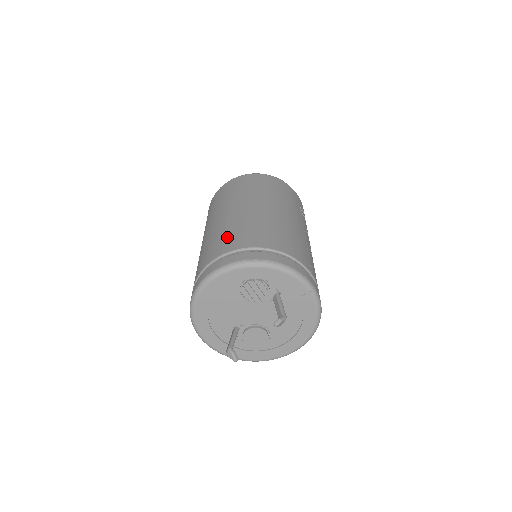
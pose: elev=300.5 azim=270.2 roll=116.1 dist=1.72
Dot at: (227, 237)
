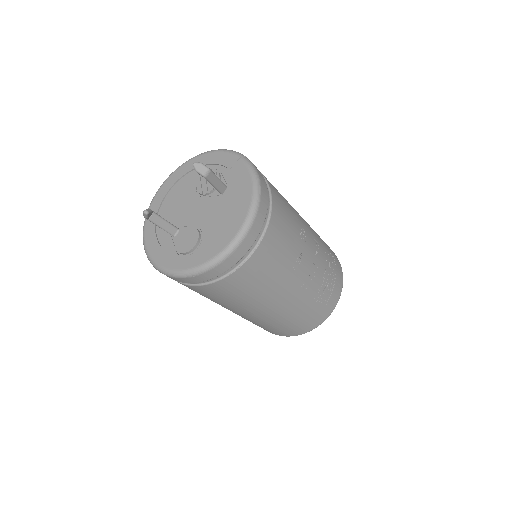
Dot at: occluded
